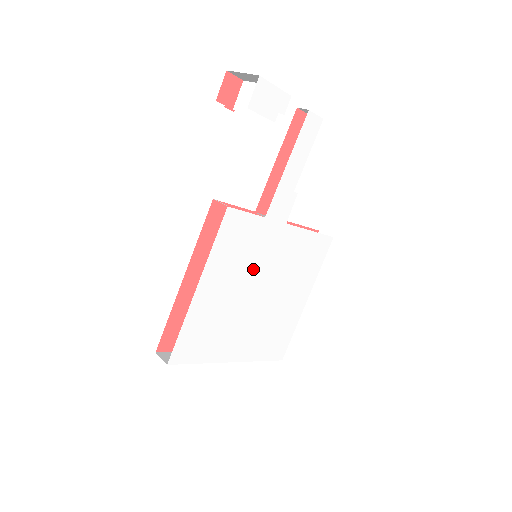
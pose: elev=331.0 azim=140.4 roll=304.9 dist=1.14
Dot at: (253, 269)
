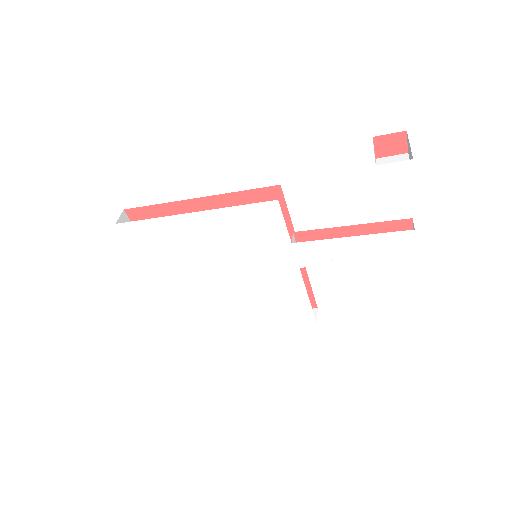
Dot at: (241, 258)
